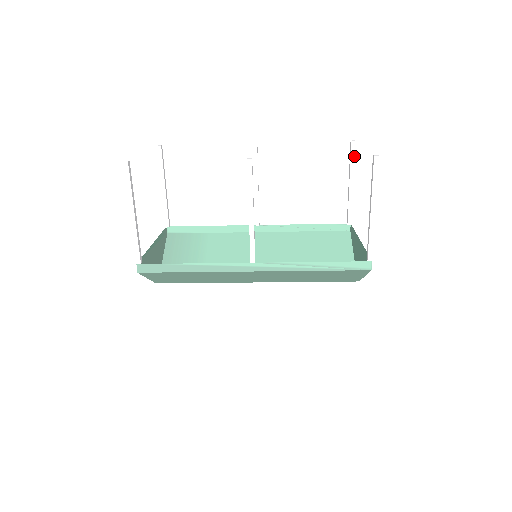
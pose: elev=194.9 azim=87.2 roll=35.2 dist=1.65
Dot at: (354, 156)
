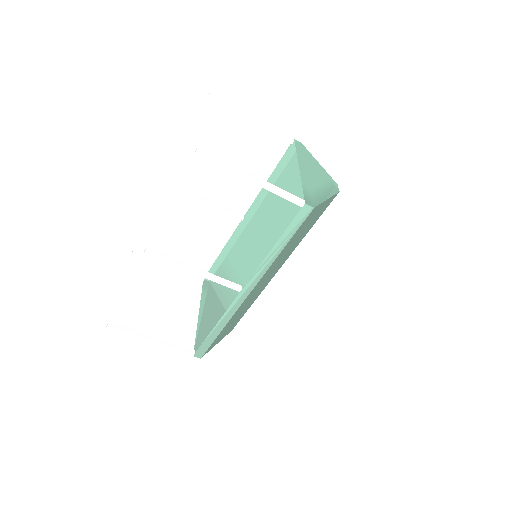
Dot at: (225, 103)
